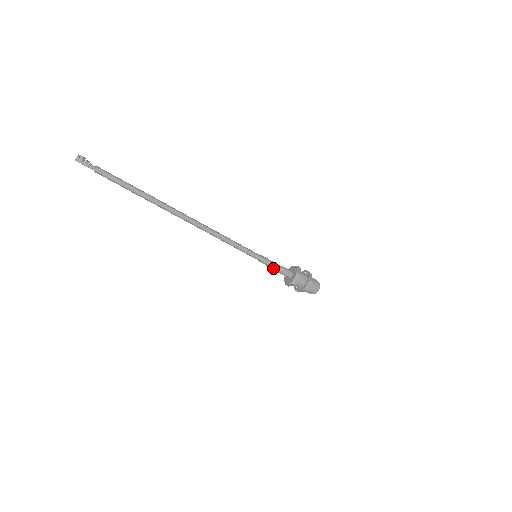
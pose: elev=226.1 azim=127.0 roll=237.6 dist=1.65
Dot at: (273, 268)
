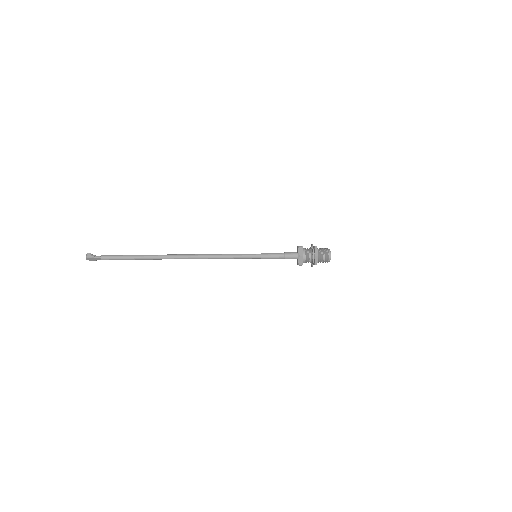
Dot at: (277, 257)
